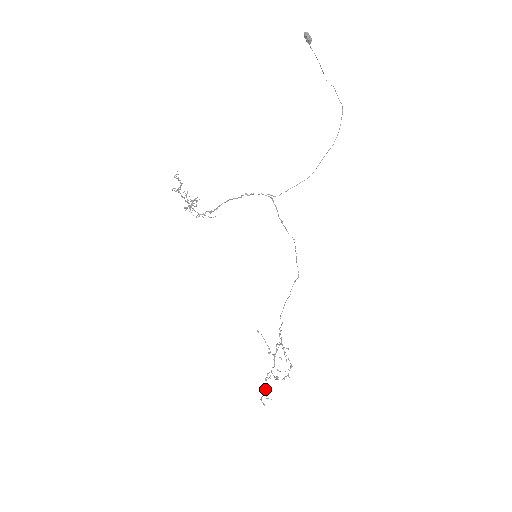
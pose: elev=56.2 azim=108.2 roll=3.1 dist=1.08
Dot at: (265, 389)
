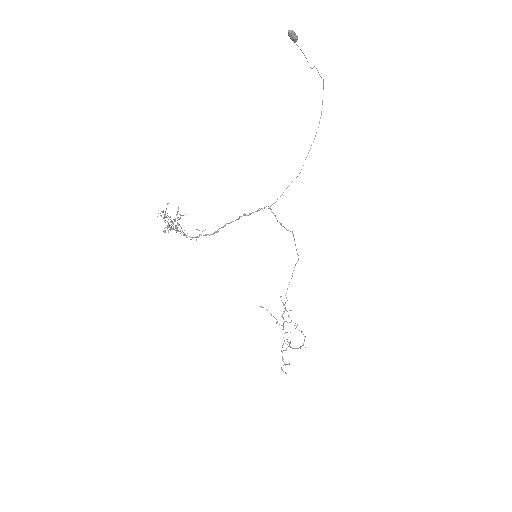
Dot at: (283, 359)
